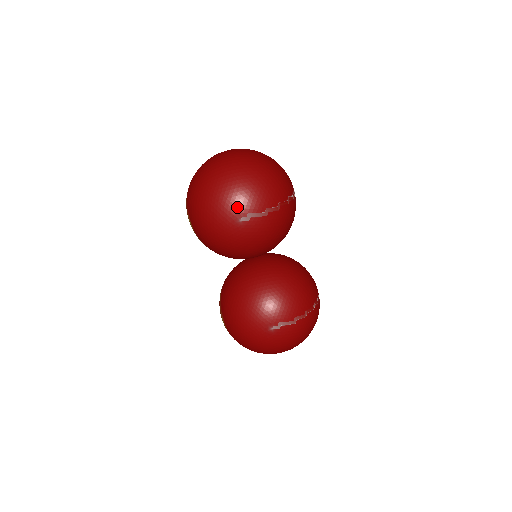
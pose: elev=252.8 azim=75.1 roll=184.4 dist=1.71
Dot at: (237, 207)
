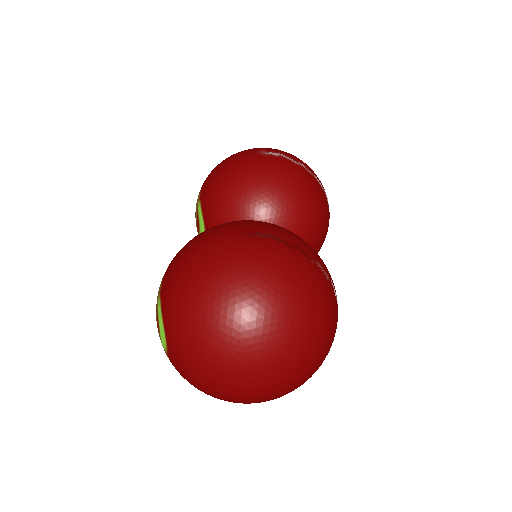
Dot at: (268, 149)
